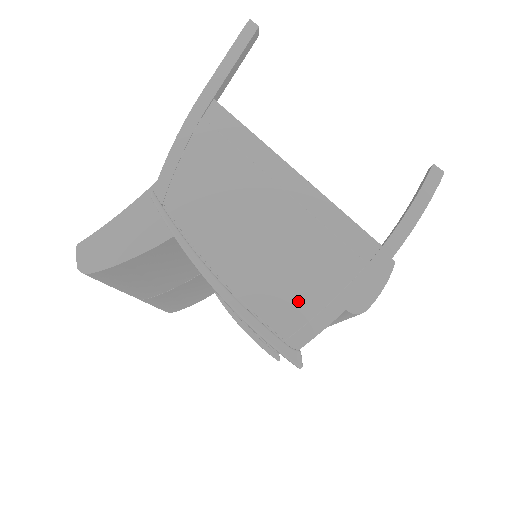
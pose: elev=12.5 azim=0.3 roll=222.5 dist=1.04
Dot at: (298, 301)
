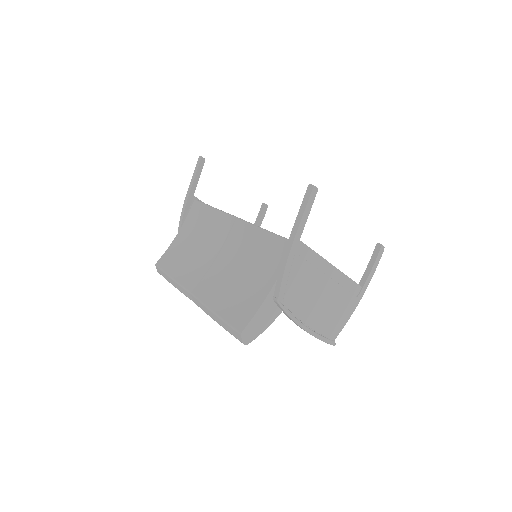
Dot at: (335, 322)
